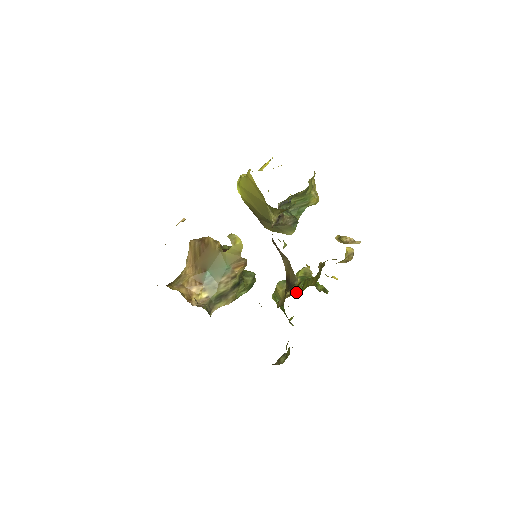
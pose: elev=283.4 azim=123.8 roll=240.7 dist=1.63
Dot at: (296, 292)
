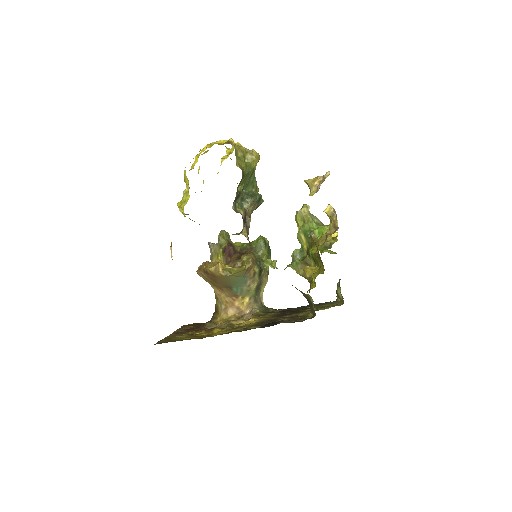
Dot at: occluded
